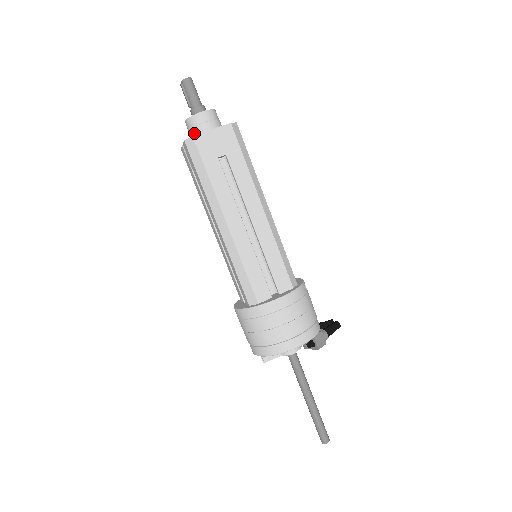
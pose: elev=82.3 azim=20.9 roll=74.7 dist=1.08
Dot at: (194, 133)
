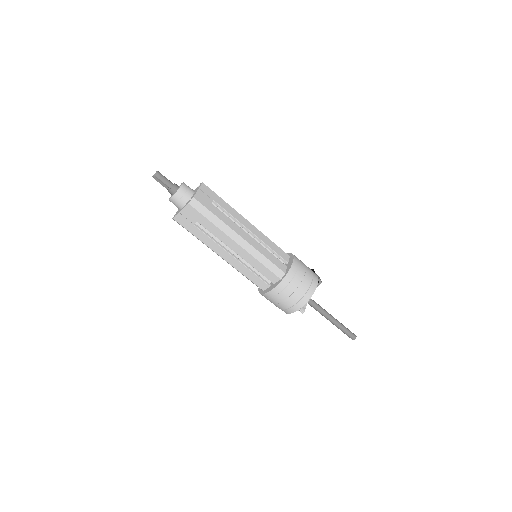
Dot at: (185, 200)
